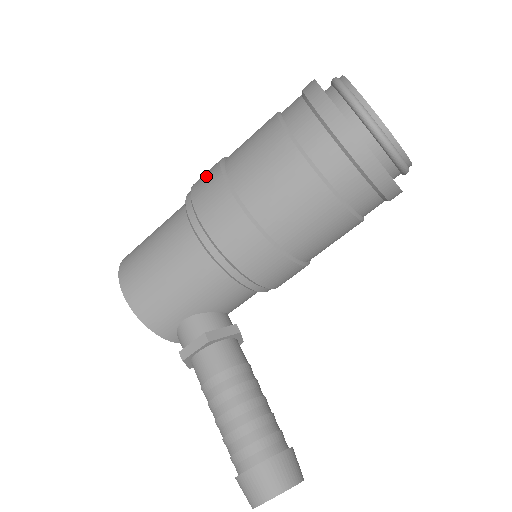
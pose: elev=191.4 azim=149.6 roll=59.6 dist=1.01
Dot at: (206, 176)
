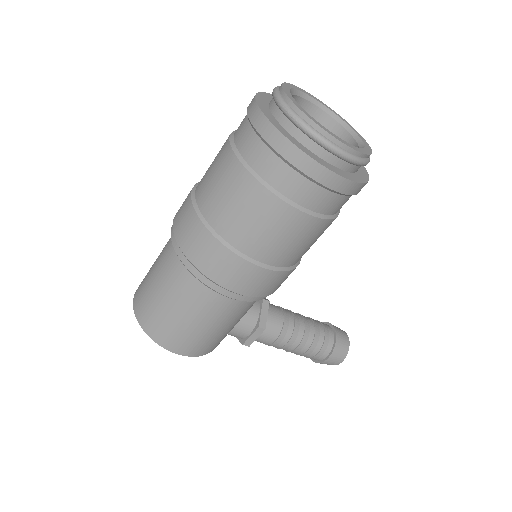
Dot at: (211, 256)
